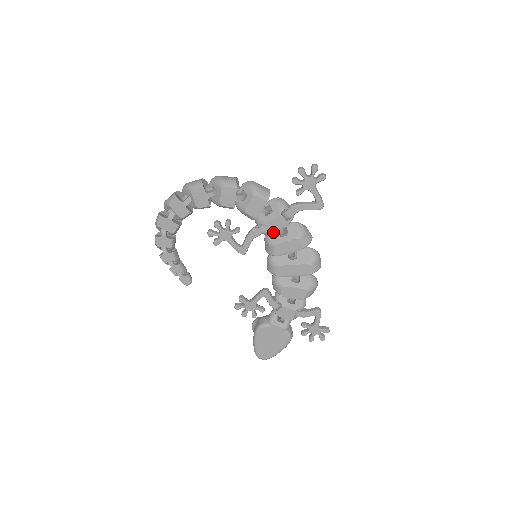
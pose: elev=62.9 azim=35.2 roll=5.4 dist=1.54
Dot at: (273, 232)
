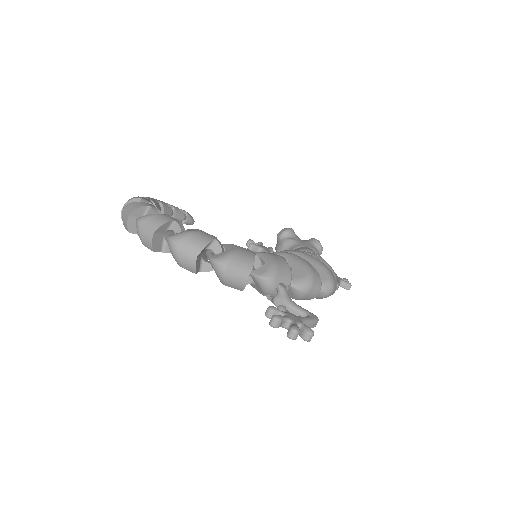
Dot at: occluded
